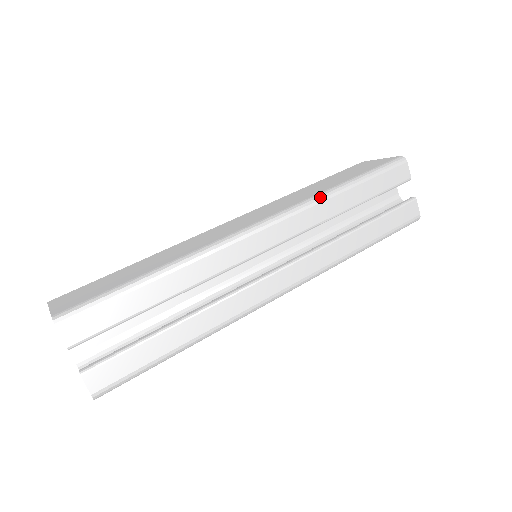
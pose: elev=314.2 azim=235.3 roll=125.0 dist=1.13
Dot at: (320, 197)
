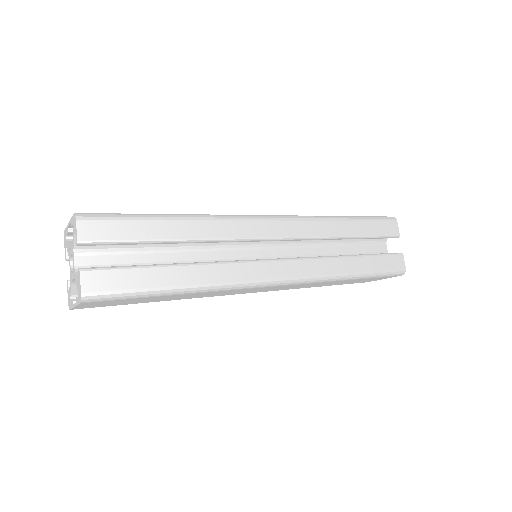
Dot at: (321, 217)
